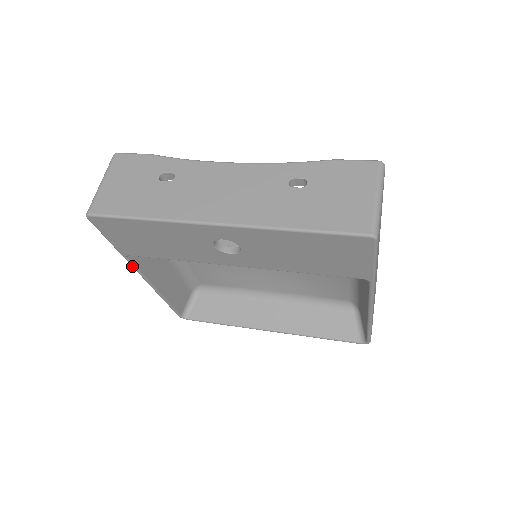
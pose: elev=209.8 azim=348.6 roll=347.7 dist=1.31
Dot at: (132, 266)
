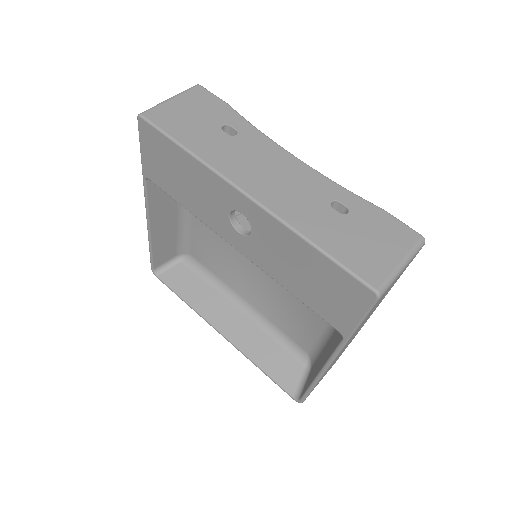
Dot at: (144, 191)
